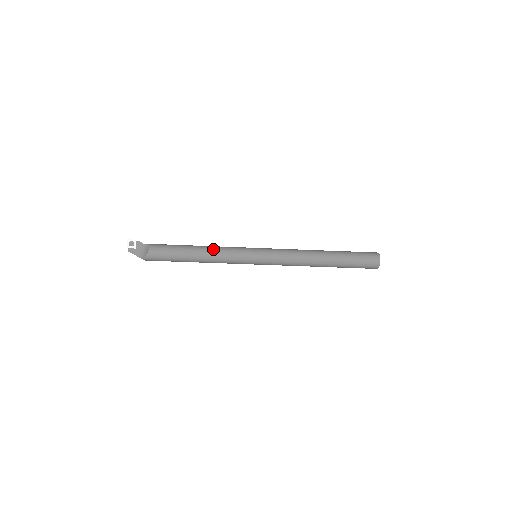
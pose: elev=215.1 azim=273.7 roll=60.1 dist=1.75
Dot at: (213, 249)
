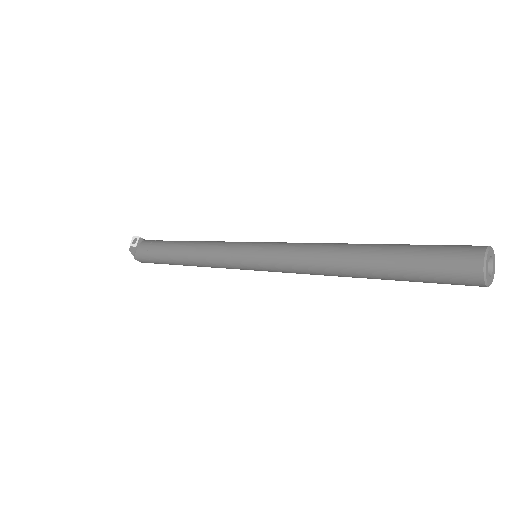
Dot at: (199, 244)
